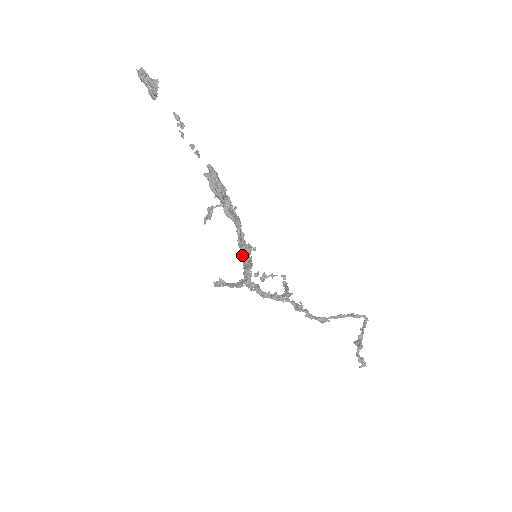
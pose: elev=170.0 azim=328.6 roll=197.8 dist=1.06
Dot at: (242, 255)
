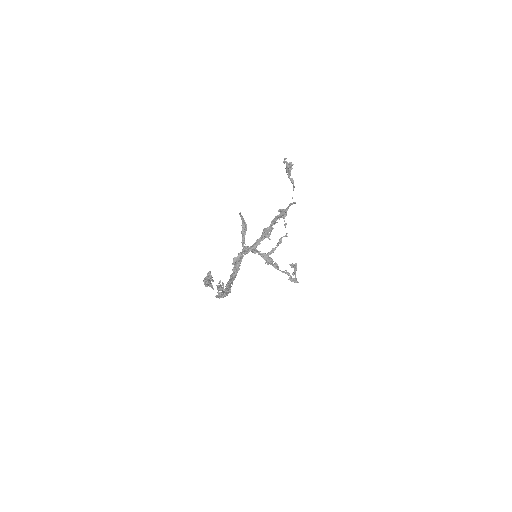
Dot at: (230, 278)
